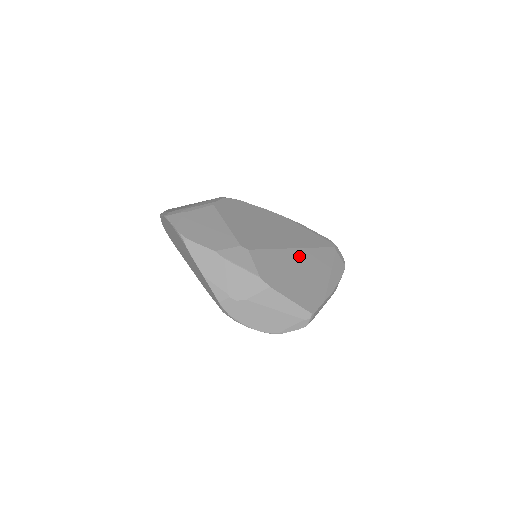
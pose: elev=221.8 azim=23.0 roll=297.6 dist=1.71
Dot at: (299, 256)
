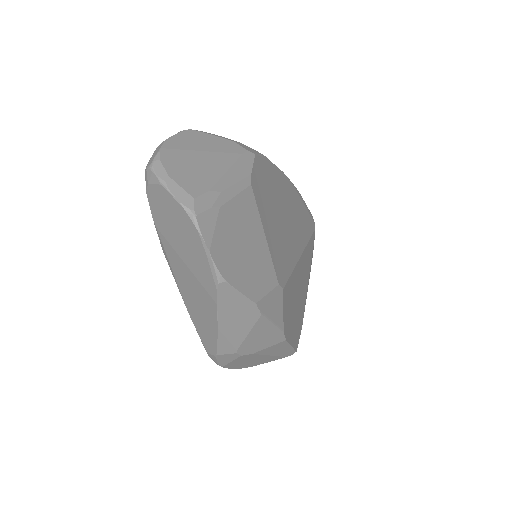
Dot at: (302, 266)
